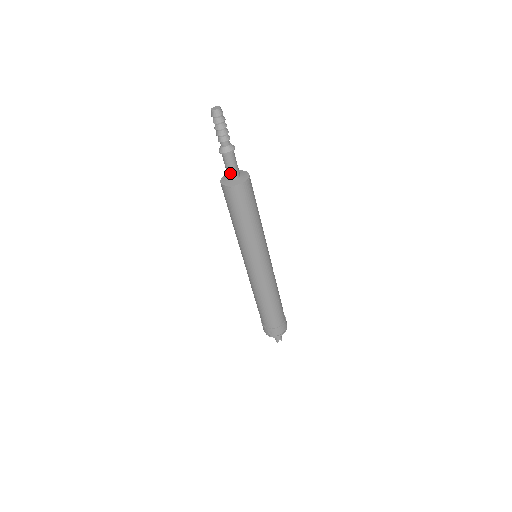
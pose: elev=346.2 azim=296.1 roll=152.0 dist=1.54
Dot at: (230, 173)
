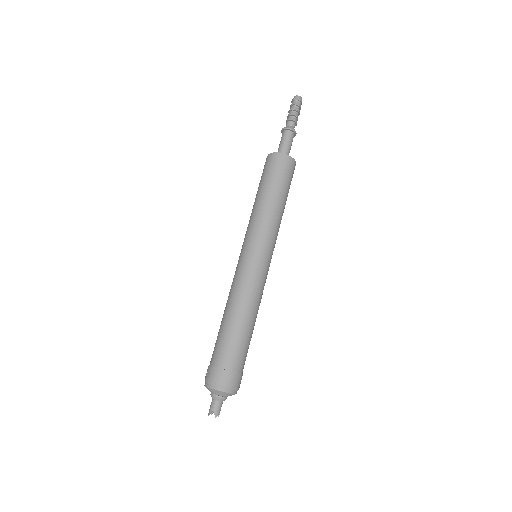
Dot at: (279, 149)
